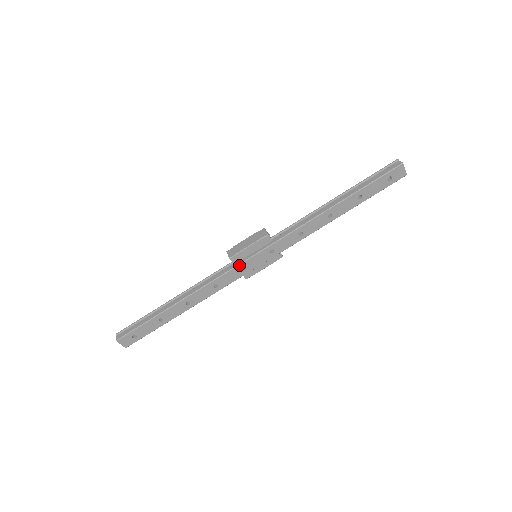
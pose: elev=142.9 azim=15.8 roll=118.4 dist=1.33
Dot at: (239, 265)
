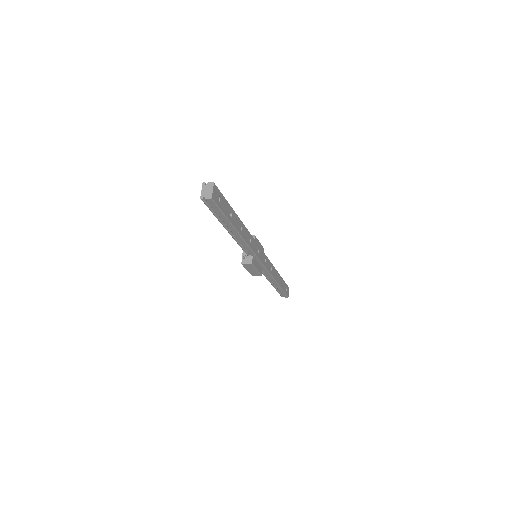
Dot at: (258, 245)
